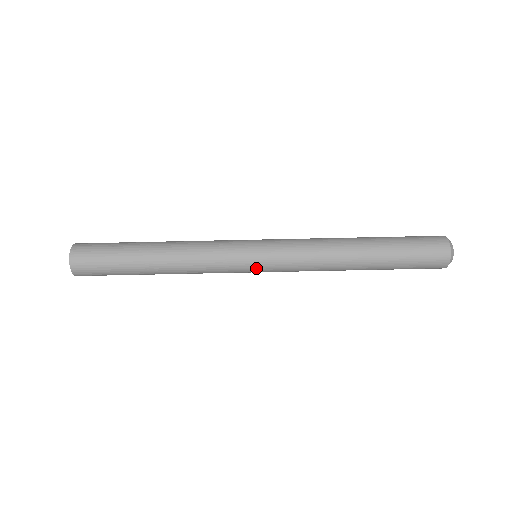
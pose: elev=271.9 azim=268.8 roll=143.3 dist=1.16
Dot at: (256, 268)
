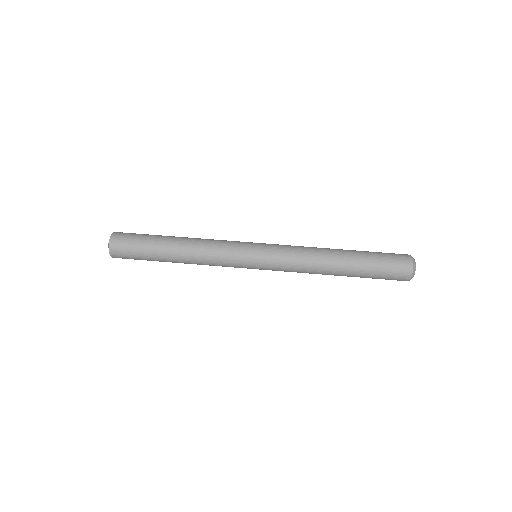
Dot at: (255, 261)
